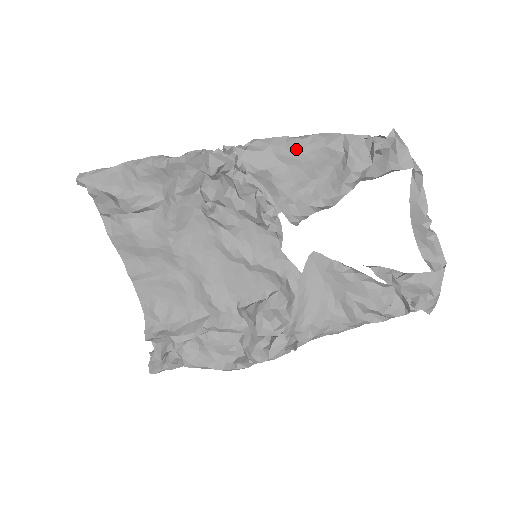
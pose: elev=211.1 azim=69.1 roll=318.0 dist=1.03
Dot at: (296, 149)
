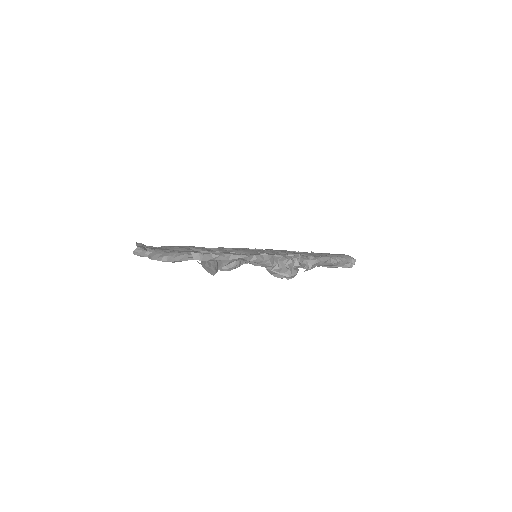
Dot at: (326, 265)
